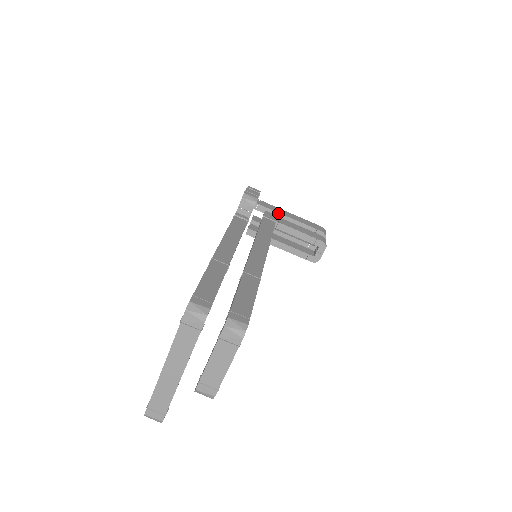
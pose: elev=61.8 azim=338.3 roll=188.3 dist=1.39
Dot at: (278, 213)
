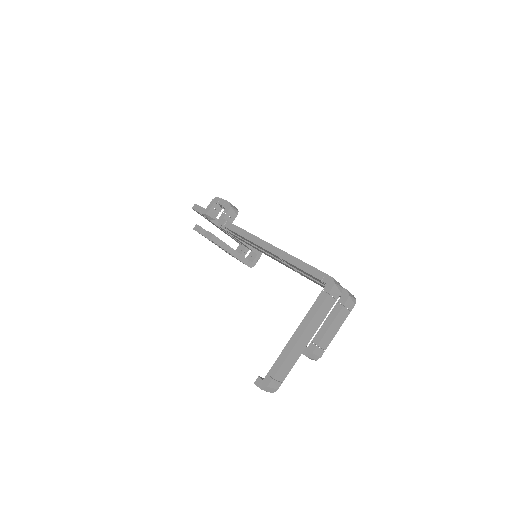
Dot at: occluded
